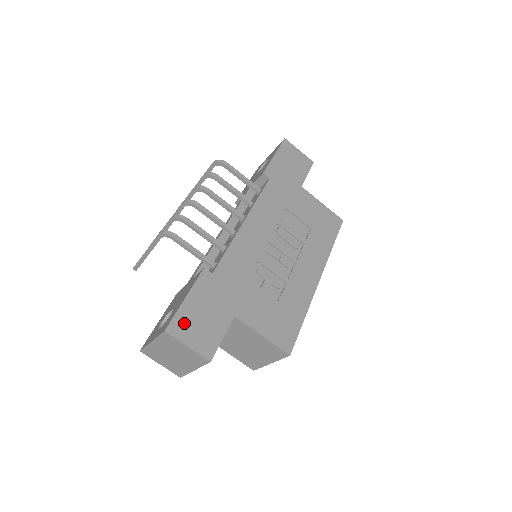
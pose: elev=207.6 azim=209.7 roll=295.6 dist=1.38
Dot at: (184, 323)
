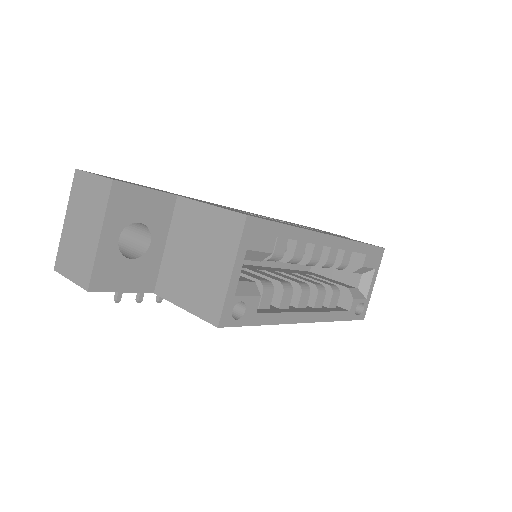
Dot at: (105, 176)
